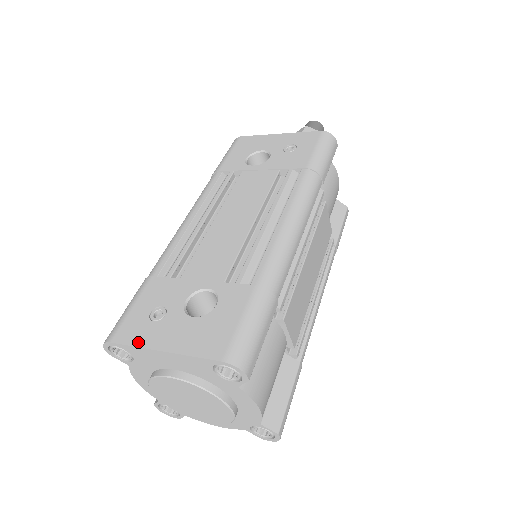
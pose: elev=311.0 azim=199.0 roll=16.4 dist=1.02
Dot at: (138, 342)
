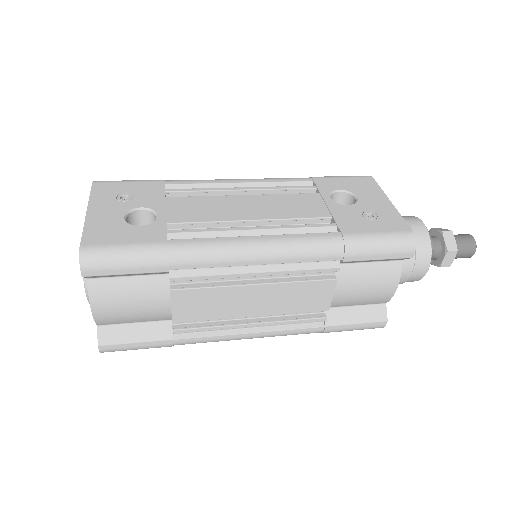
Dot at: (94, 196)
